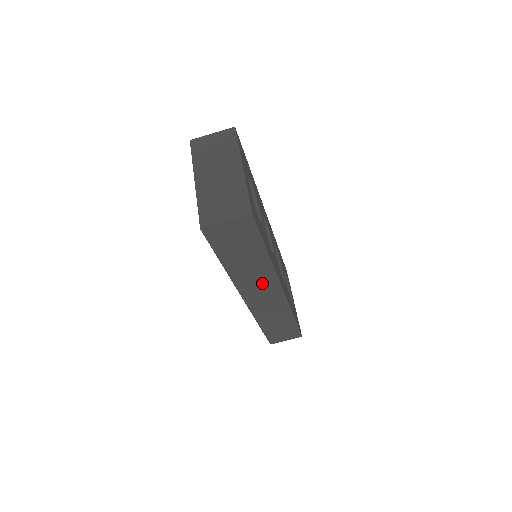
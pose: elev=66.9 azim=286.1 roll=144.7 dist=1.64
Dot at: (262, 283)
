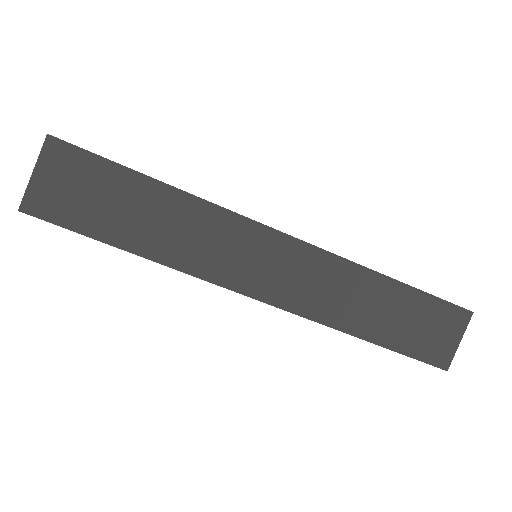
Dot at: (232, 243)
